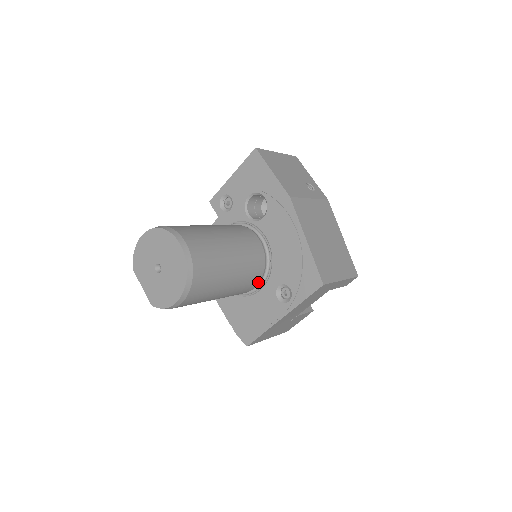
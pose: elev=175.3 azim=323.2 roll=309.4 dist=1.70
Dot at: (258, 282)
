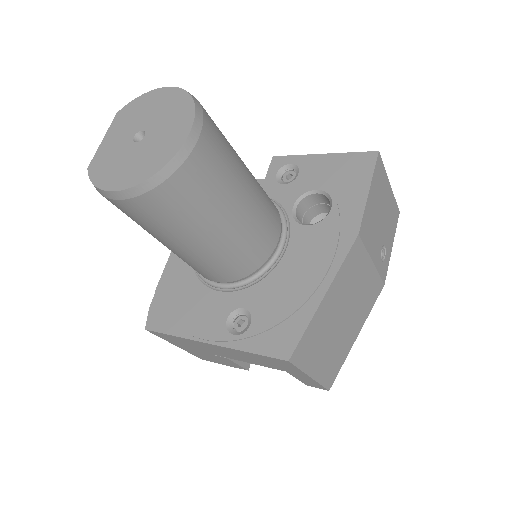
Dot at: (228, 280)
